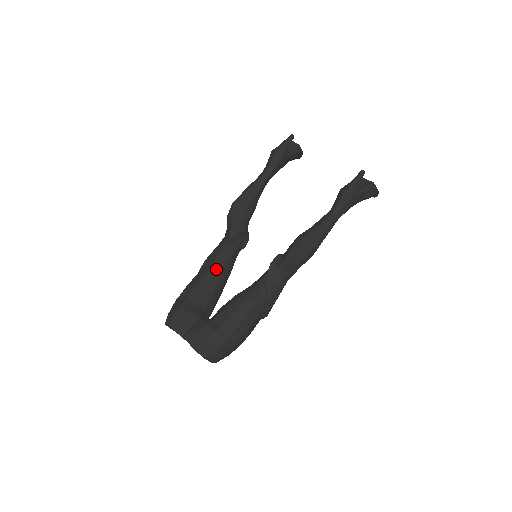
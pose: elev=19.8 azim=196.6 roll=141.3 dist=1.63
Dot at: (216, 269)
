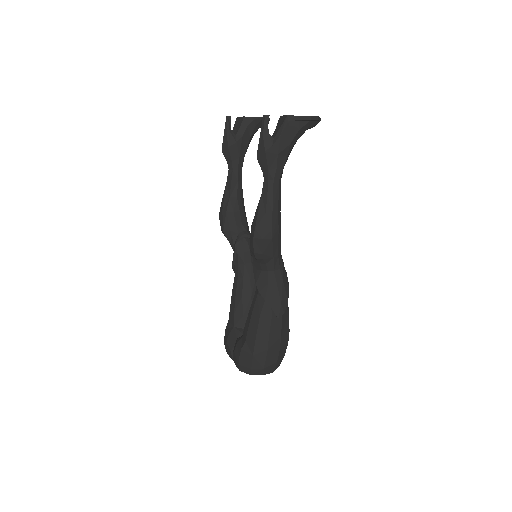
Dot at: (237, 285)
